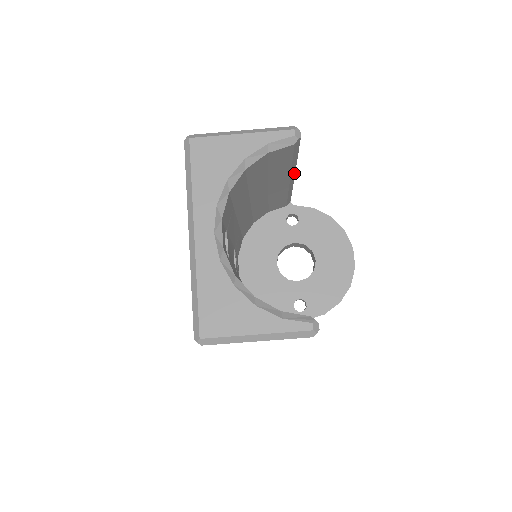
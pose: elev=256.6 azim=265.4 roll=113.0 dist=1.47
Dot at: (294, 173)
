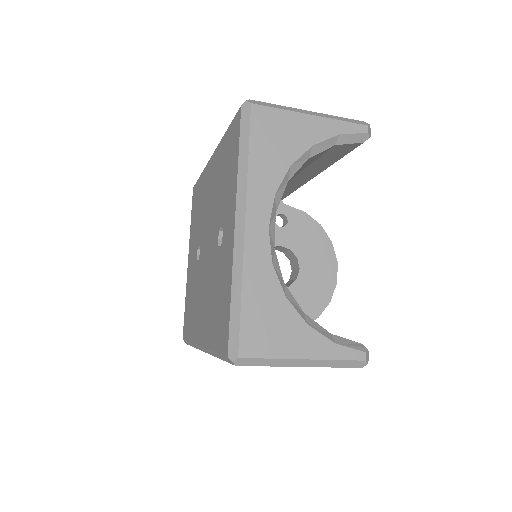
Dot at: occluded
